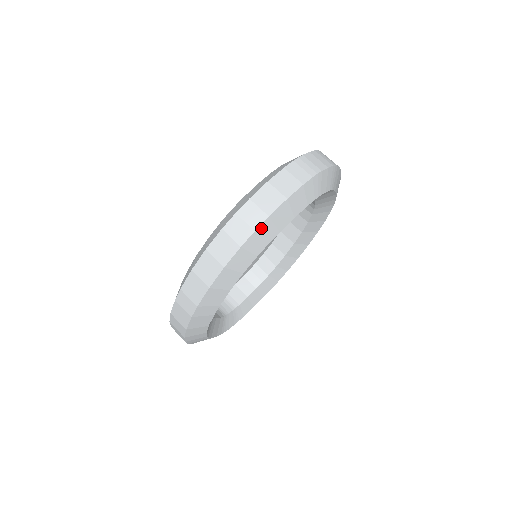
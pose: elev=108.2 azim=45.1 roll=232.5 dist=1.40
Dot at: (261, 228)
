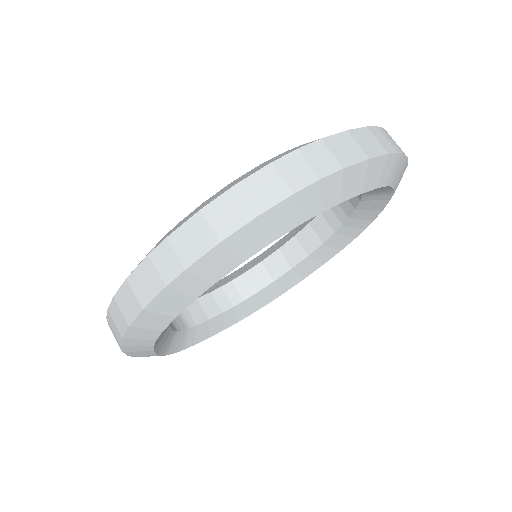
Dot at: (328, 180)
